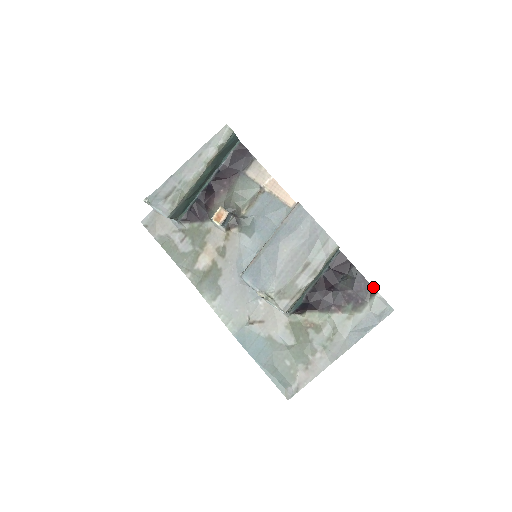
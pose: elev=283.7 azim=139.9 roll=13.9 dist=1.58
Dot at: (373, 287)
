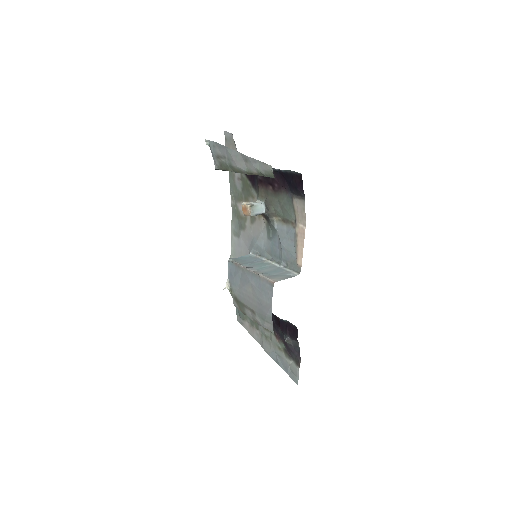
Dot at: (300, 362)
